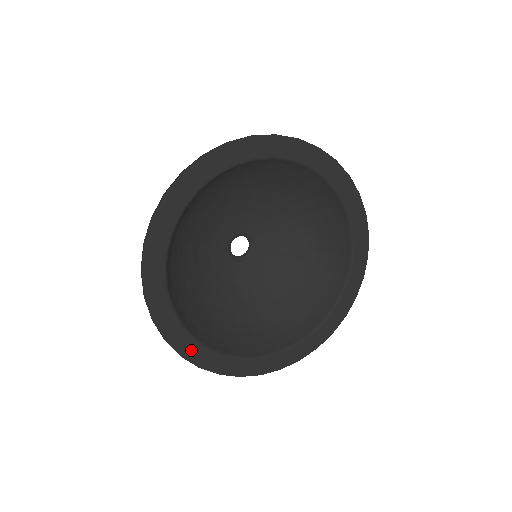
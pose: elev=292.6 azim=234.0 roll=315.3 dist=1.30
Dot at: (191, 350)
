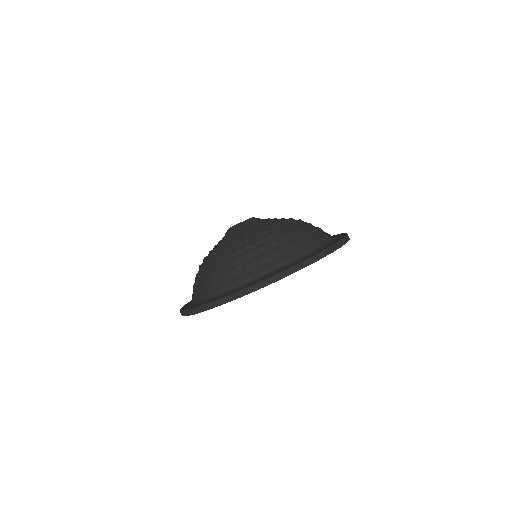
Dot at: occluded
